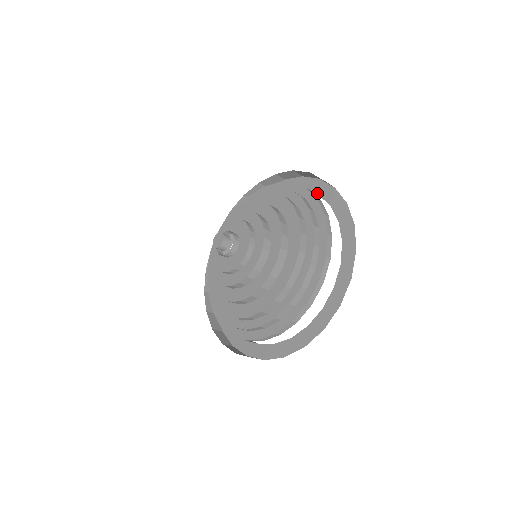
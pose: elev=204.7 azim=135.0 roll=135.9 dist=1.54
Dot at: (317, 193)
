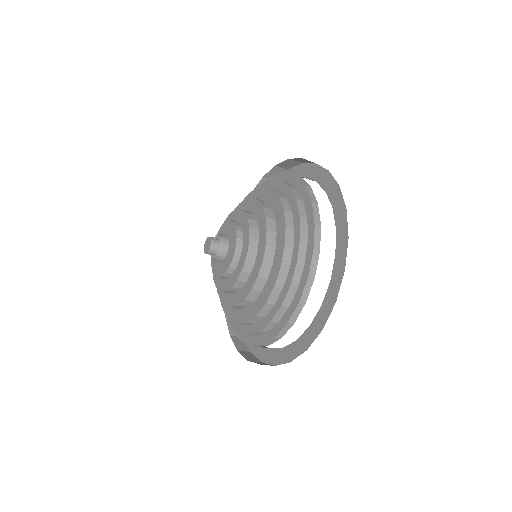
Dot at: occluded
